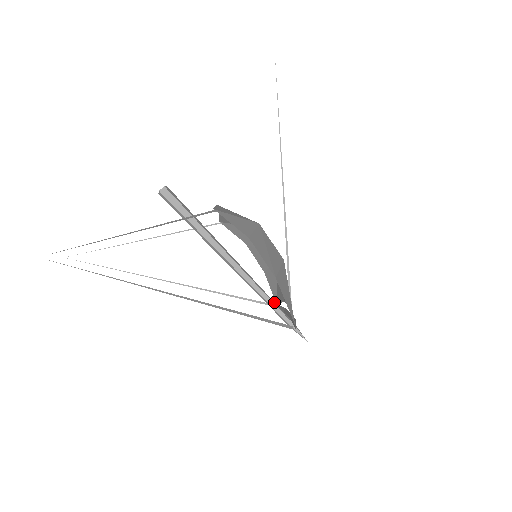
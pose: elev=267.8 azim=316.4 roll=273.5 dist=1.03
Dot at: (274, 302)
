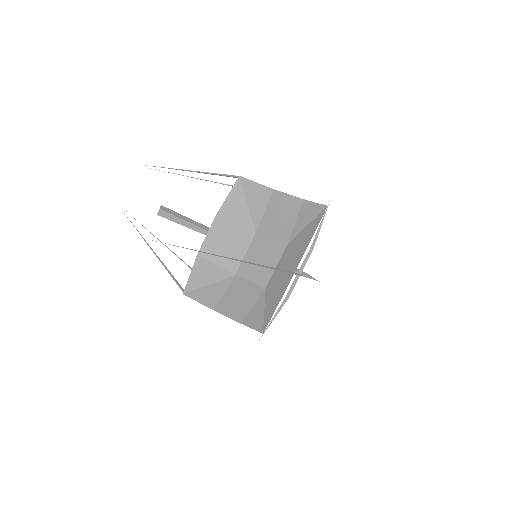
Dot at: occluded
